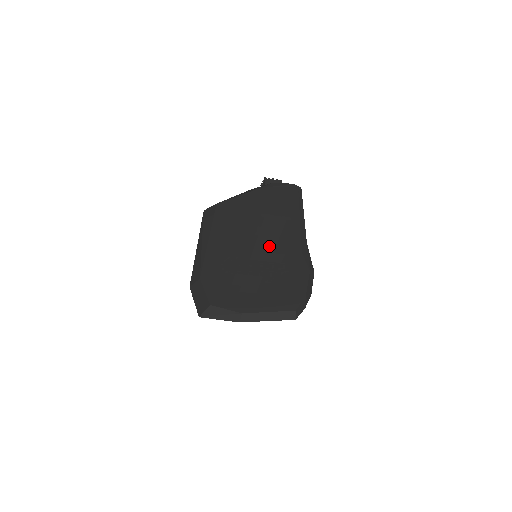
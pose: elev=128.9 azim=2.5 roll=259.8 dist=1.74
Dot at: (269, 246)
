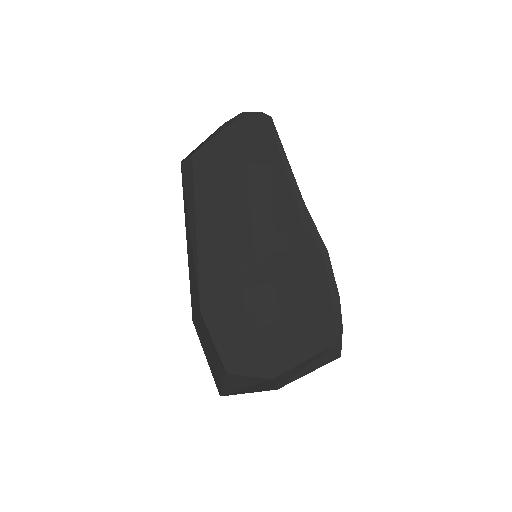
Dot at: (267, 220)
